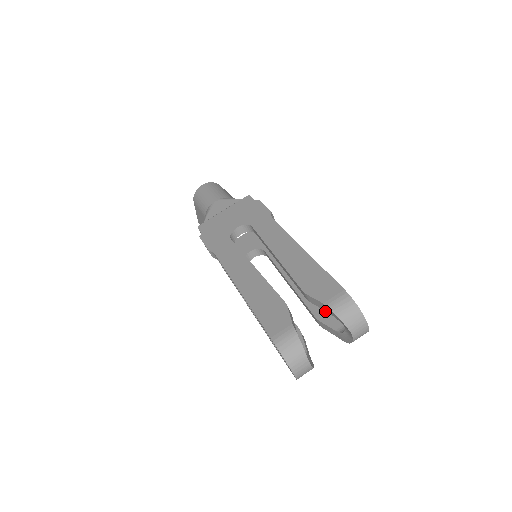
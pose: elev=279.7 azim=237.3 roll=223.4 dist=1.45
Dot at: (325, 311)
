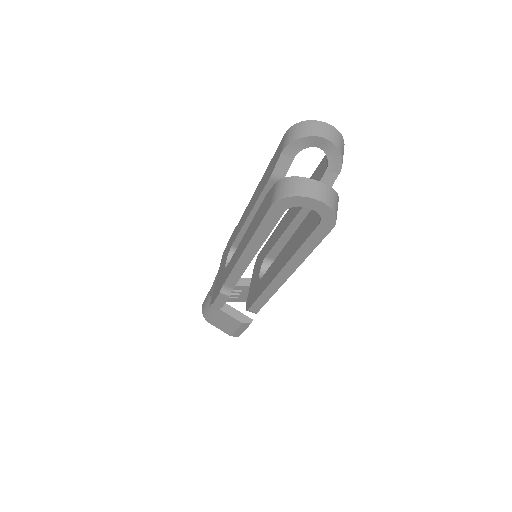
Dot at: occluded
